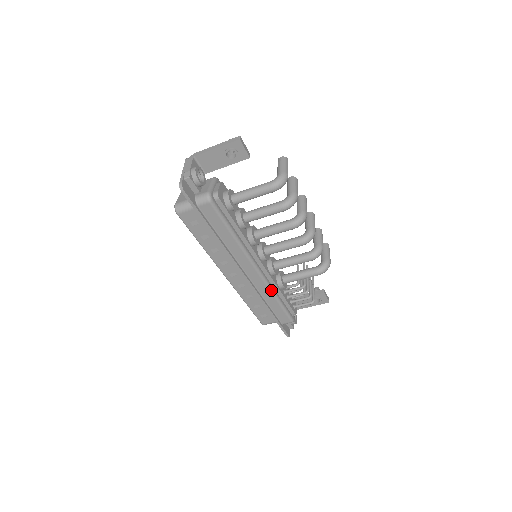
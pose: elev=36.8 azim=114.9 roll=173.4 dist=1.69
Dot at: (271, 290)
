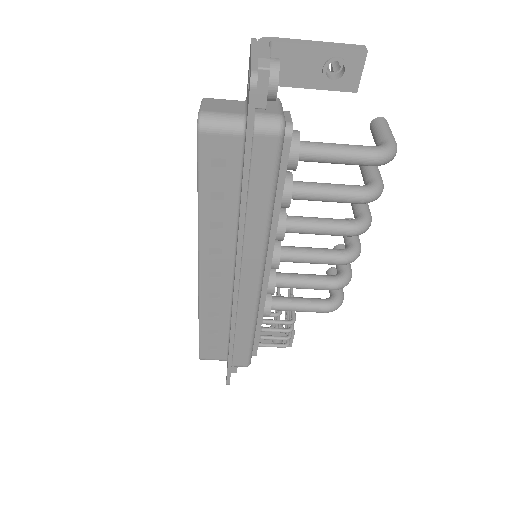
Dot at: (256, 315)
